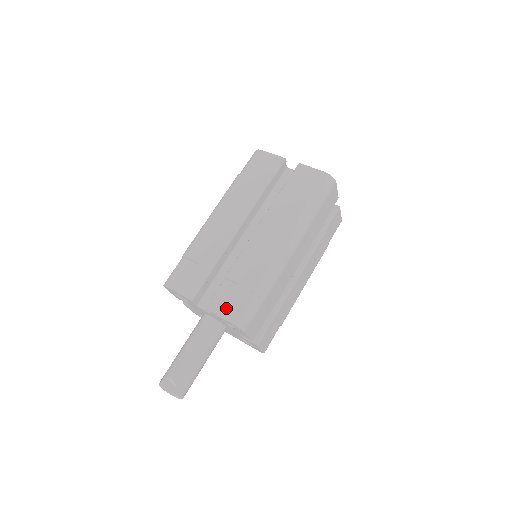
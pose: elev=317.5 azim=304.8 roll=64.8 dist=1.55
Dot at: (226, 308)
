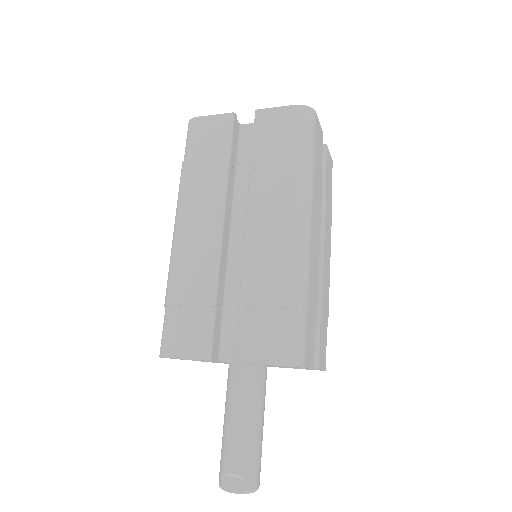
Dot at: (263, 348)
